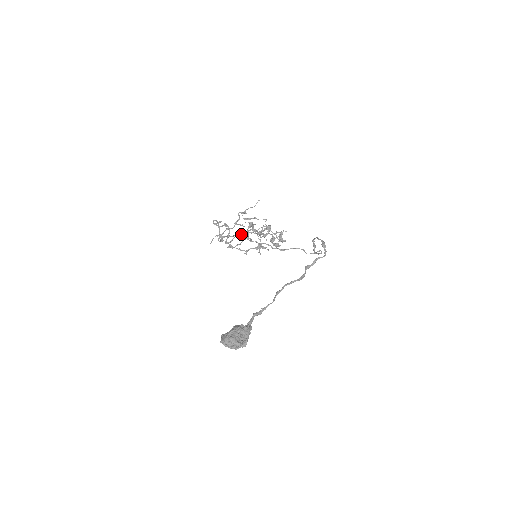
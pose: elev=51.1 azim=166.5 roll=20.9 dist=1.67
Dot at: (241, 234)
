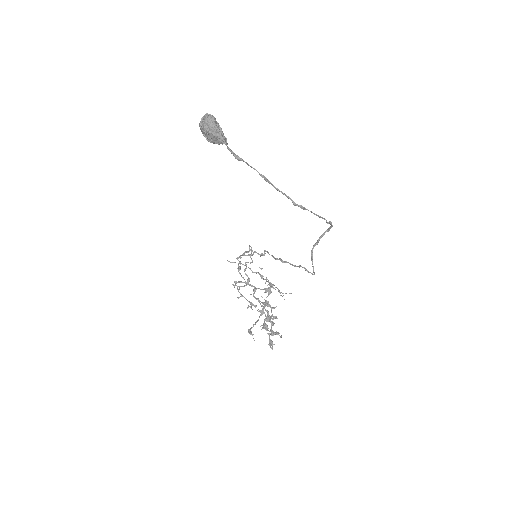
Dot at: occluded
